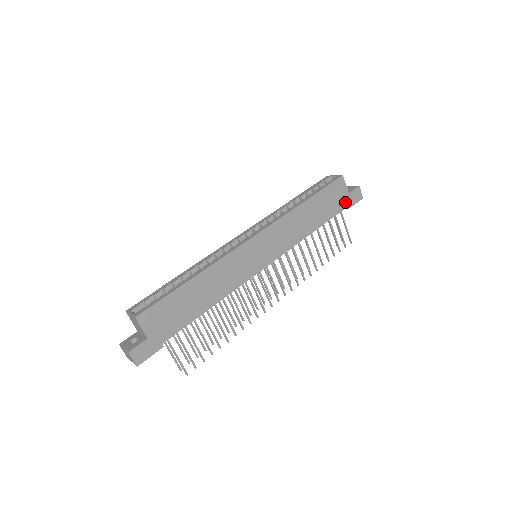
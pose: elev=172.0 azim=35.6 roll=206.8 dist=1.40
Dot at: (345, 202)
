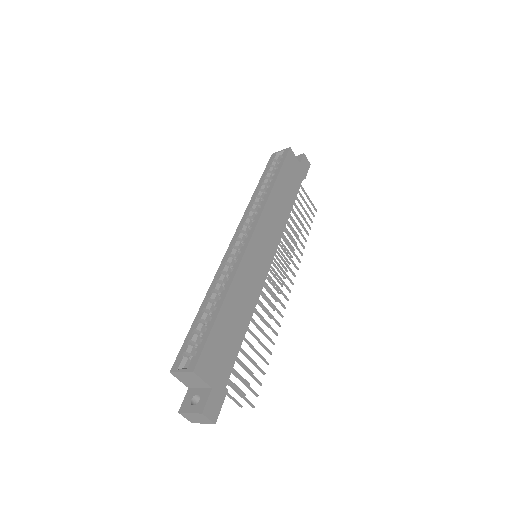
Dot at: (301, 173)
